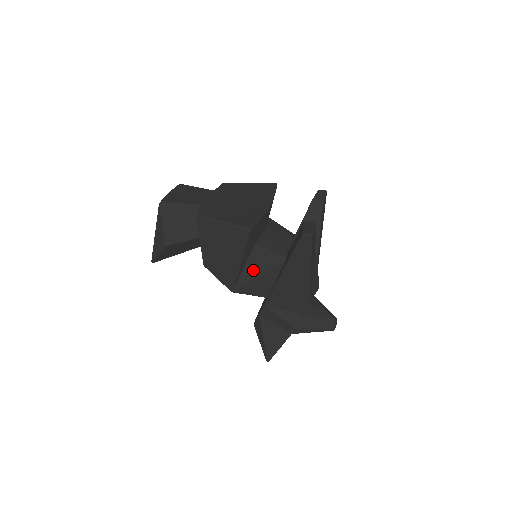
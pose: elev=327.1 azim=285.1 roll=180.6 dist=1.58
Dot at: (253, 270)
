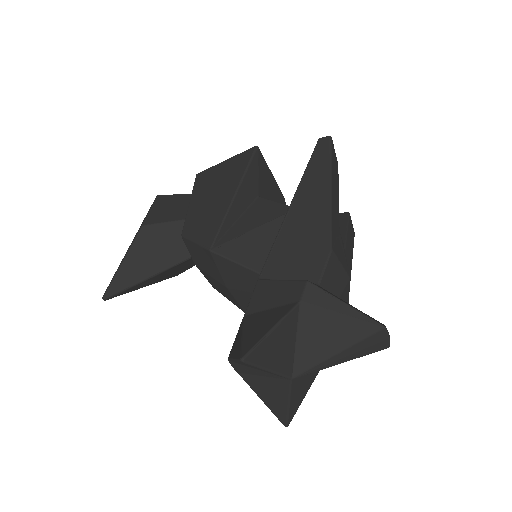
Dot at: (250, 222)
